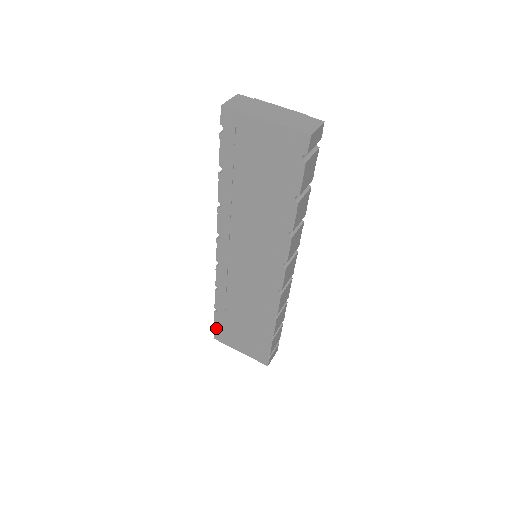
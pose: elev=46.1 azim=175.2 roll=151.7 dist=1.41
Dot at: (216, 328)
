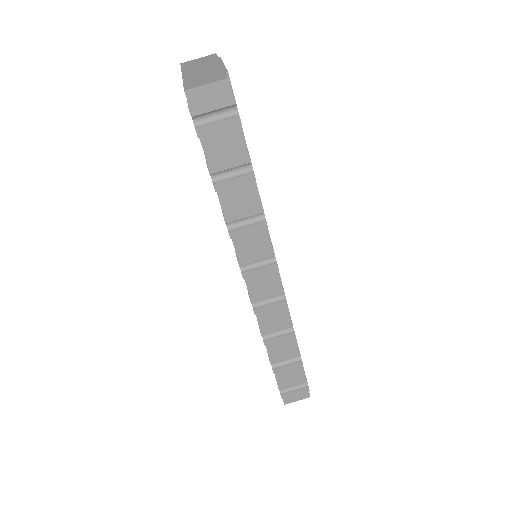
Dot at: occluded
